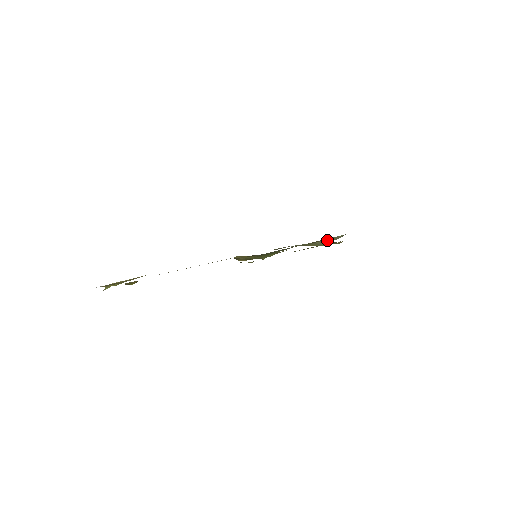
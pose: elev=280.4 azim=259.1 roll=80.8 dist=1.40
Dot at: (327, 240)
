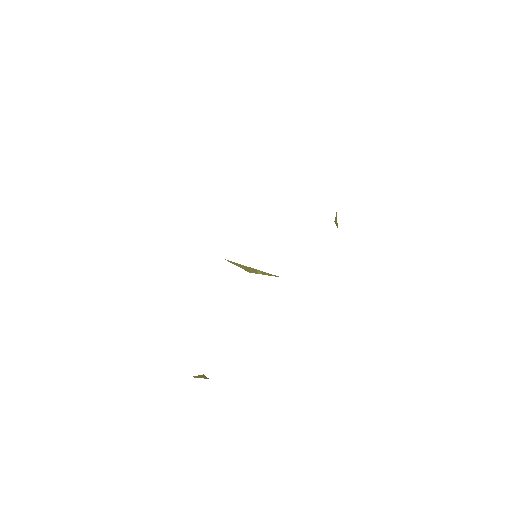
Dot at: occluded
